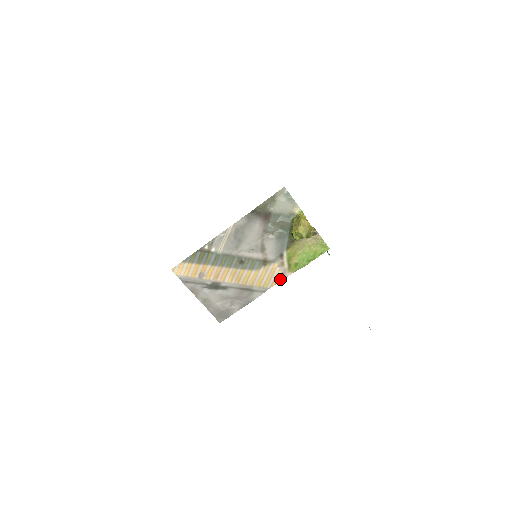
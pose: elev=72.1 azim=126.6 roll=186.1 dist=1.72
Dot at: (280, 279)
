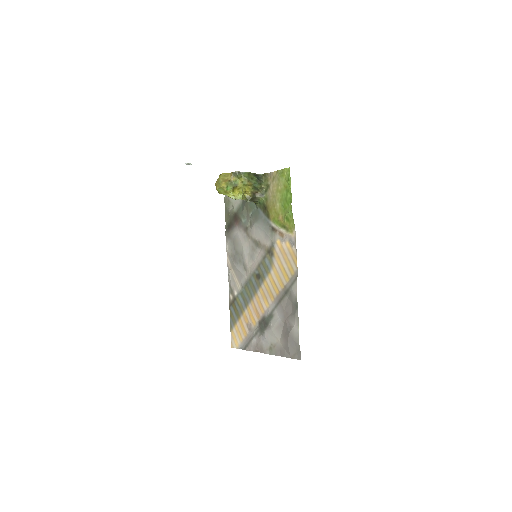
Dot at: (295, 249)
